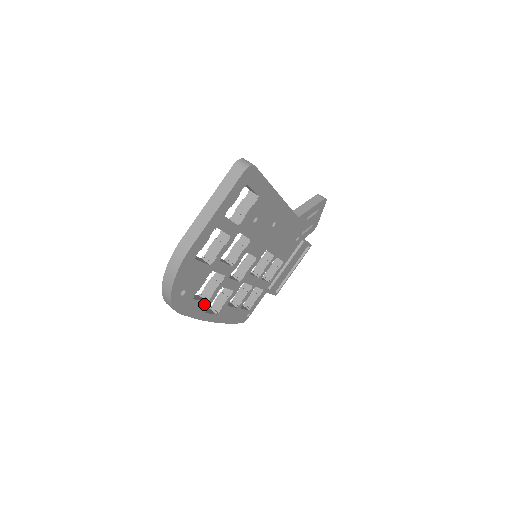
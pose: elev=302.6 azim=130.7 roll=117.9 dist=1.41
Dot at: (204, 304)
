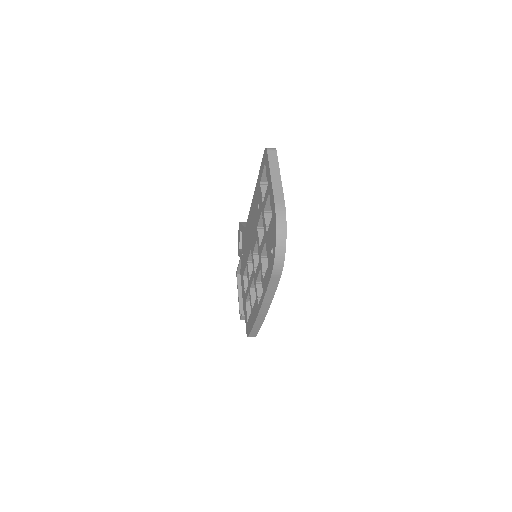
Dot at: occluded
